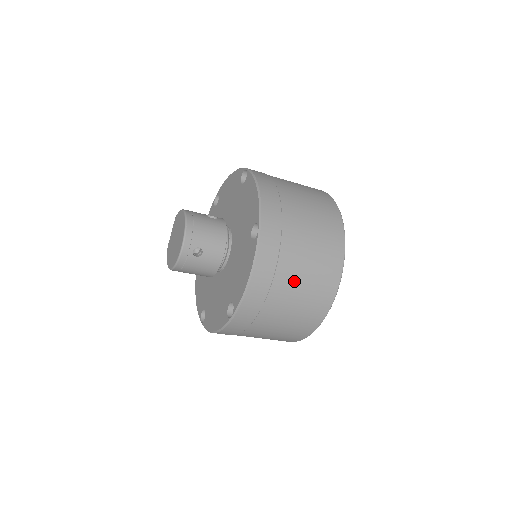
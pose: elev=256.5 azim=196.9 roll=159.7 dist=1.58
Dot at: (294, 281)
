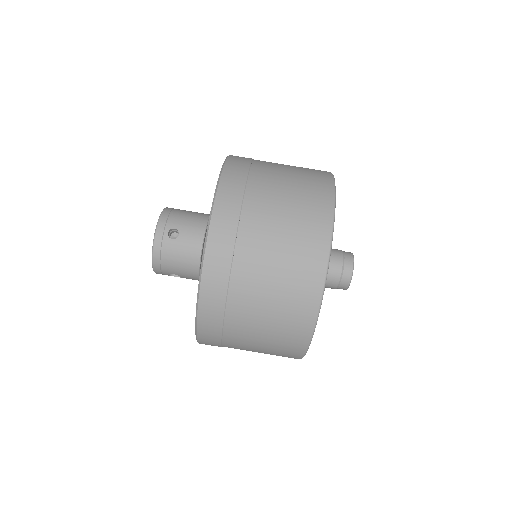
Dot at: (268, 223)
